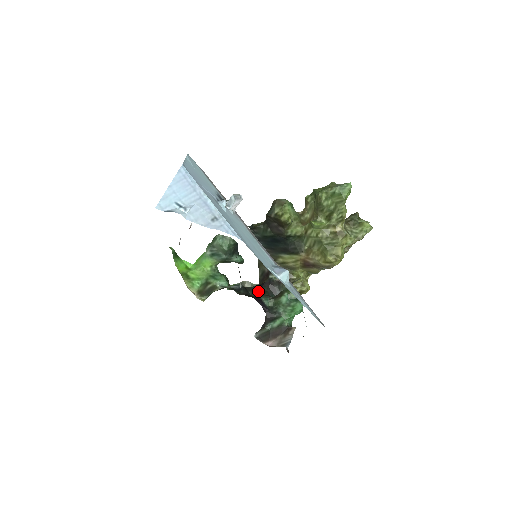
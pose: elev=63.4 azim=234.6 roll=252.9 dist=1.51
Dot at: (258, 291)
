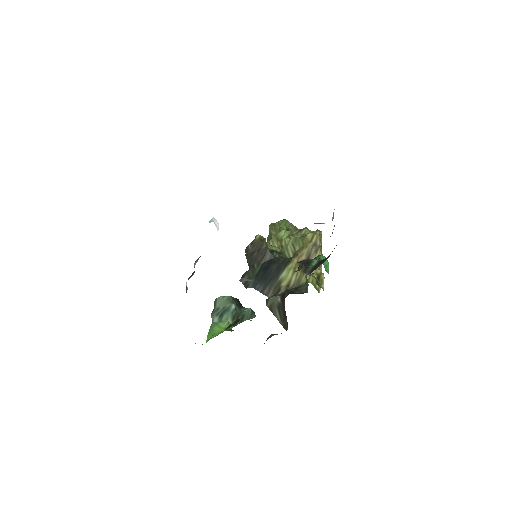
Dot at: occluded
